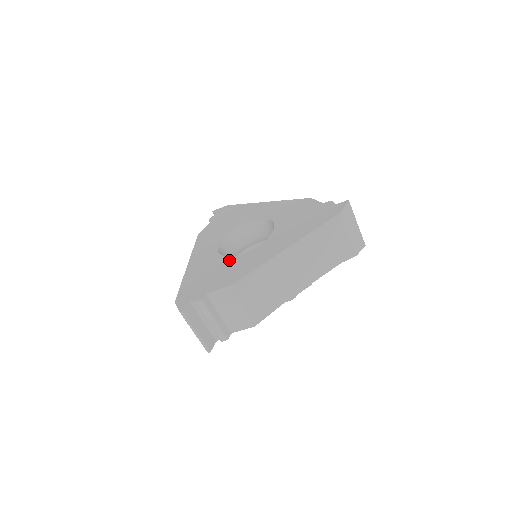
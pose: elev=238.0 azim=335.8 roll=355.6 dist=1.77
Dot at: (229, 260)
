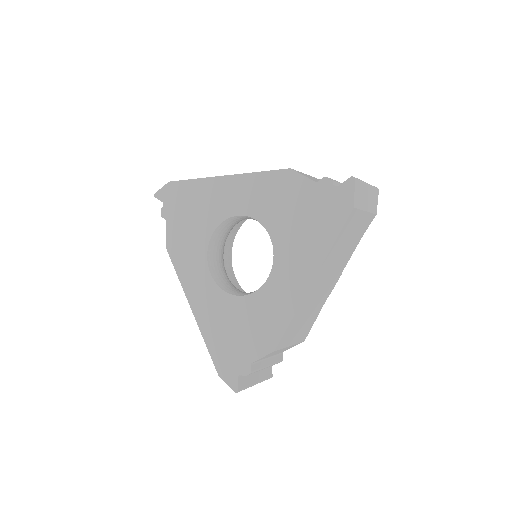
Dot at: (244, 304)
